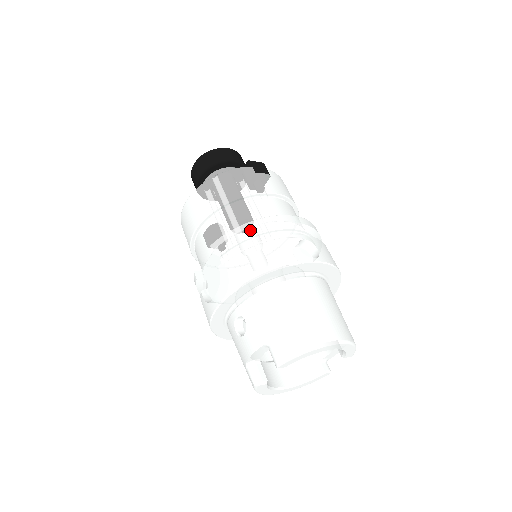
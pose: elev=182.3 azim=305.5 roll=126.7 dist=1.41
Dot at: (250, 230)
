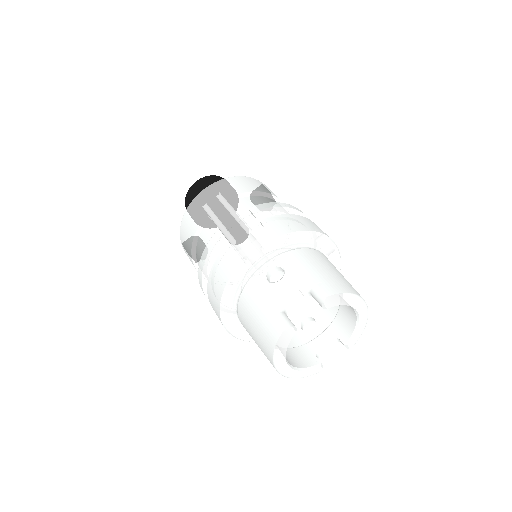
Dot at: (288, 207)
